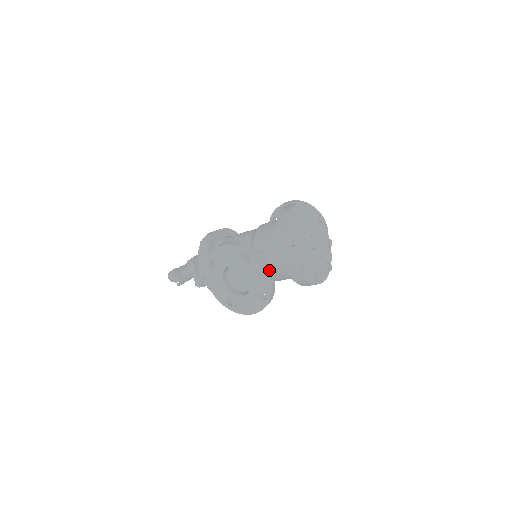
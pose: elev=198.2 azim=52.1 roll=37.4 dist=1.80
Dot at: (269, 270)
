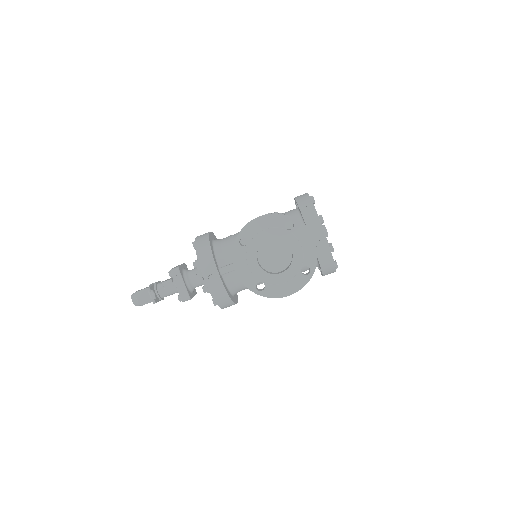
Dot at: occluded
